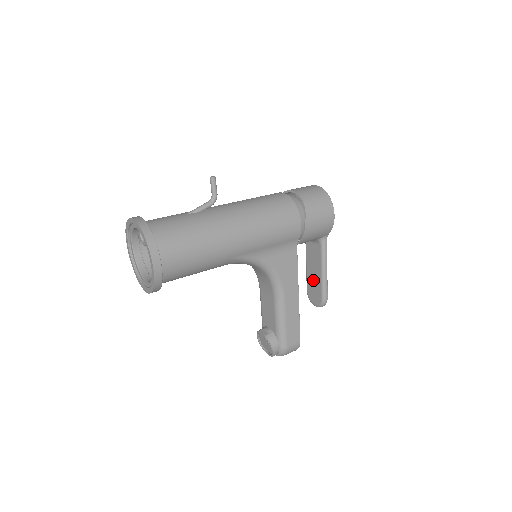
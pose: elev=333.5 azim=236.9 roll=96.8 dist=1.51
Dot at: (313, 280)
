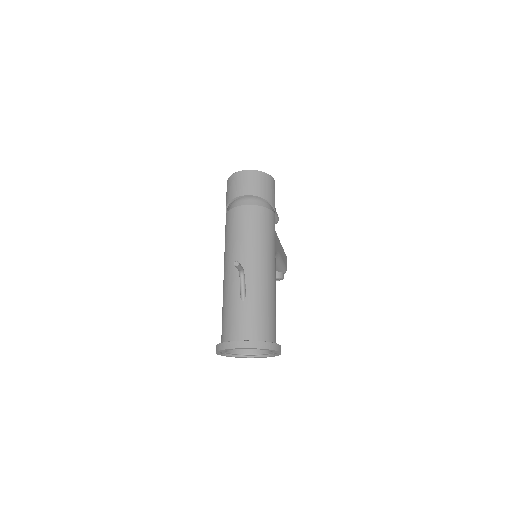
Dot at: occluded
